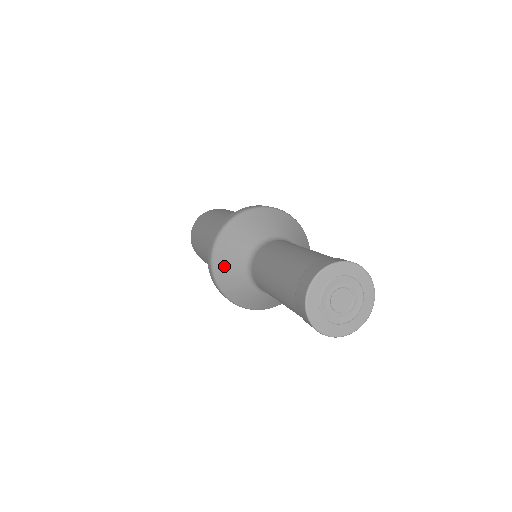
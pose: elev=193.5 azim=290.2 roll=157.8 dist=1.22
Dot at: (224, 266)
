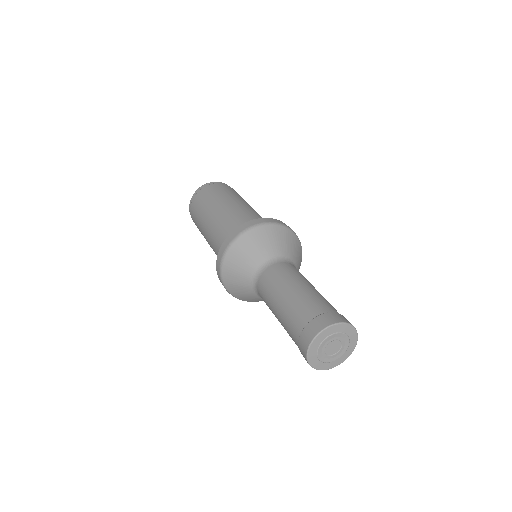
Dot at: (242, 252)
